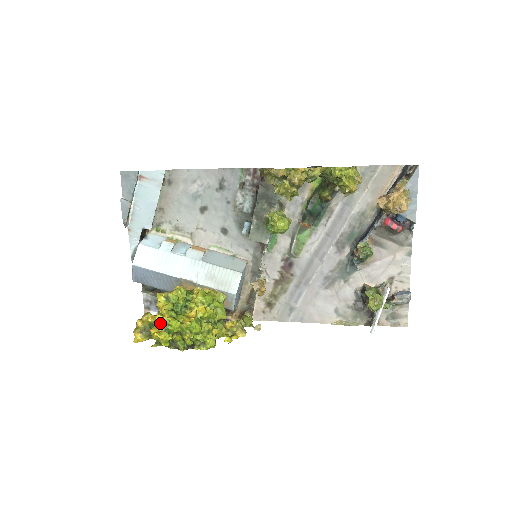
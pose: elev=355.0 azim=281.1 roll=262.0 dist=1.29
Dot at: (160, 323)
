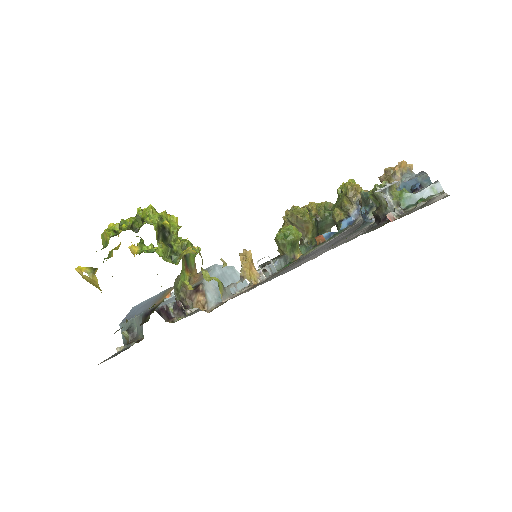
Dot at: occluded
